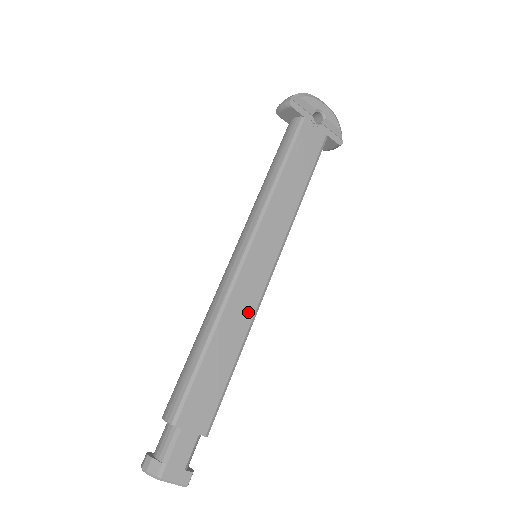
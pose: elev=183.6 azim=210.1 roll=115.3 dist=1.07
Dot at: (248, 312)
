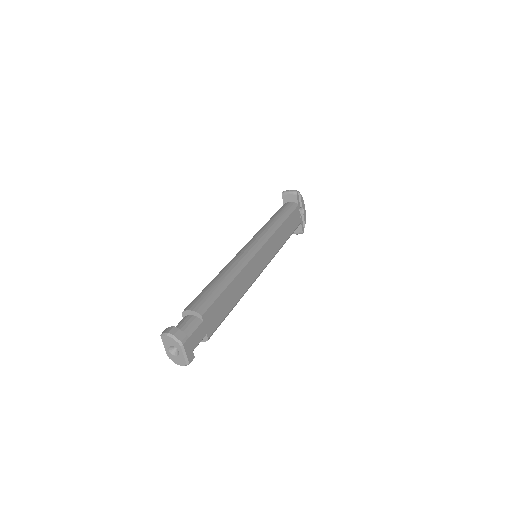
Dot at: (249, 281)
